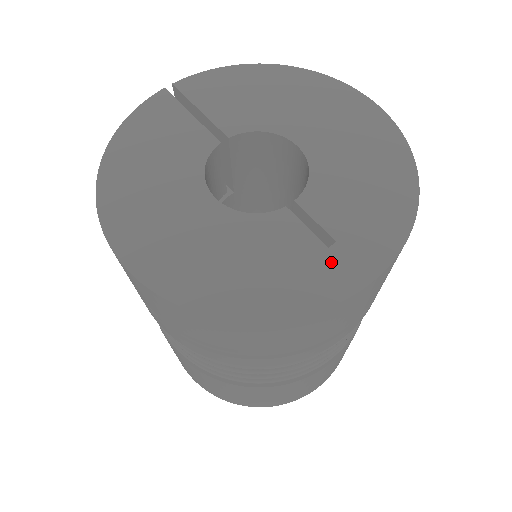
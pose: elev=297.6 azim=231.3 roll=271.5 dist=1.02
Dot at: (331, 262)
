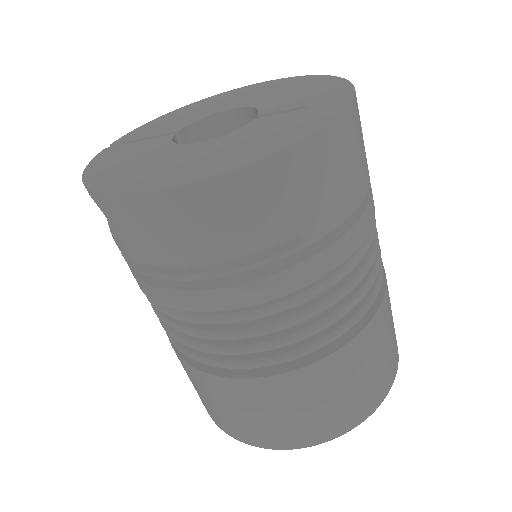
Dot at: (315, 109)
